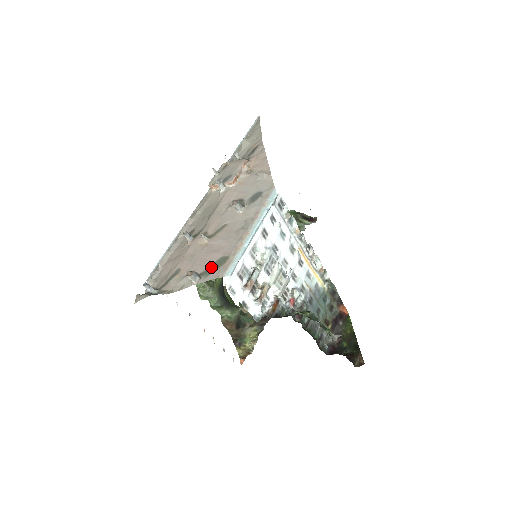
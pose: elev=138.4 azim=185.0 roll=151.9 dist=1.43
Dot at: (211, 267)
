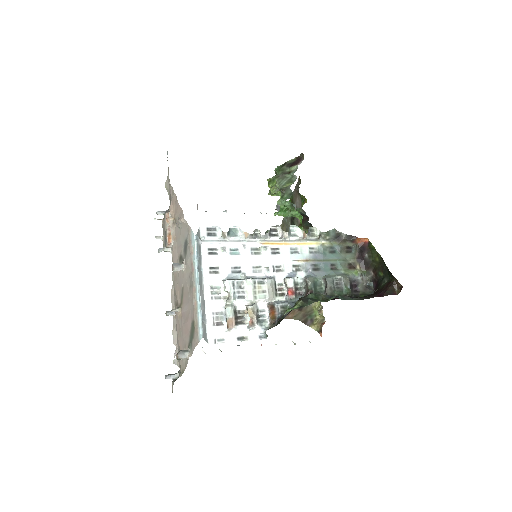
Dot at: (190, 337)
